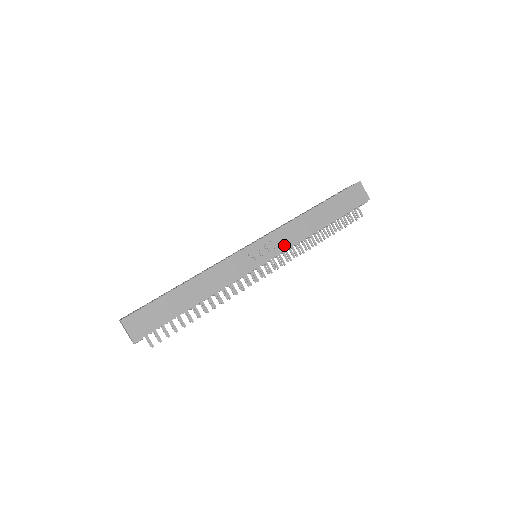
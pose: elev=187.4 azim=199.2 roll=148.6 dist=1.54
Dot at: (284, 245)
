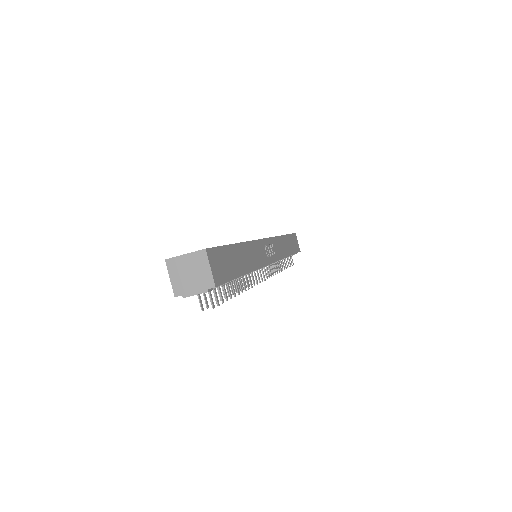
Dot at: (278, 254)
